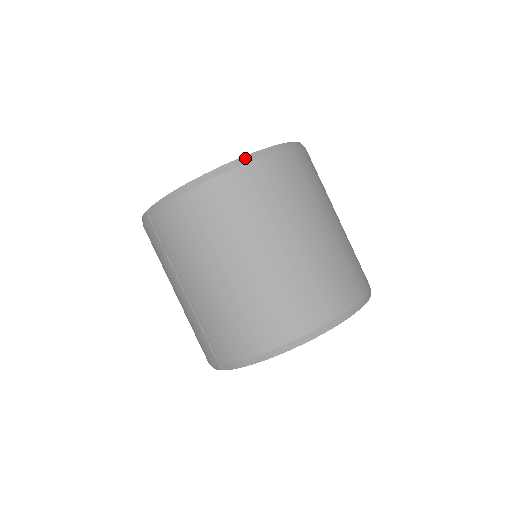
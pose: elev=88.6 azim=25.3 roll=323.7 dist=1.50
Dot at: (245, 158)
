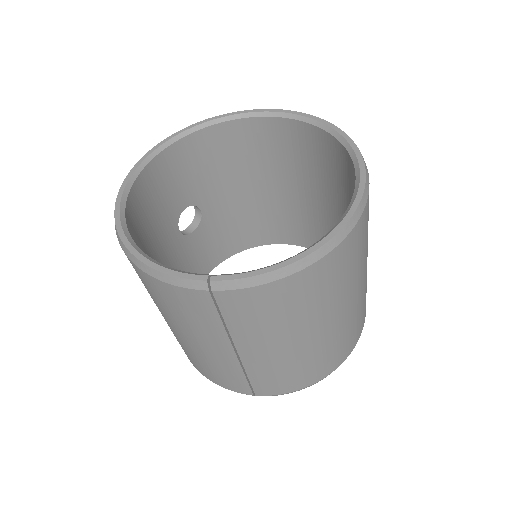
Dot at: (360, 208)
